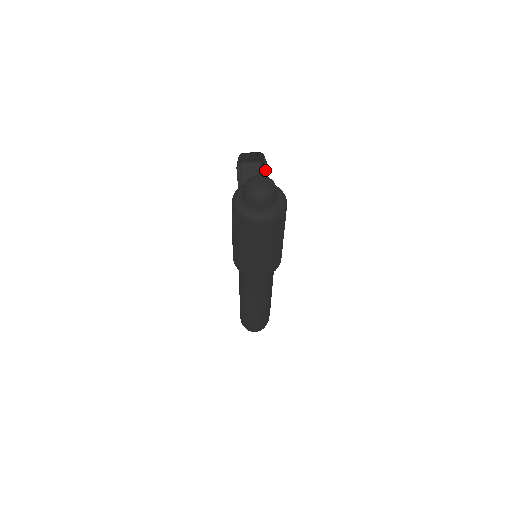
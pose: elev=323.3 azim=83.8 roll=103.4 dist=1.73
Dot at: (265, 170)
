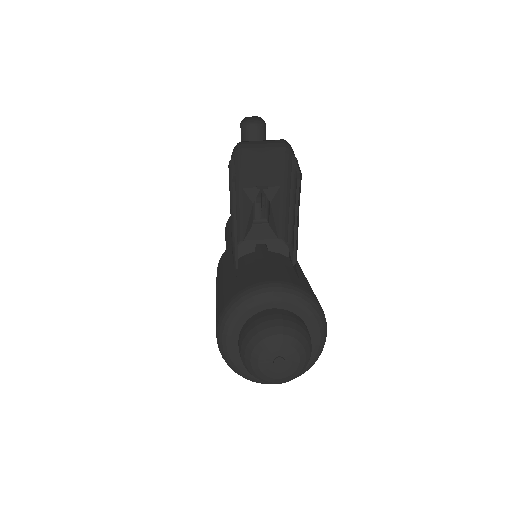
Dot at: occluded
